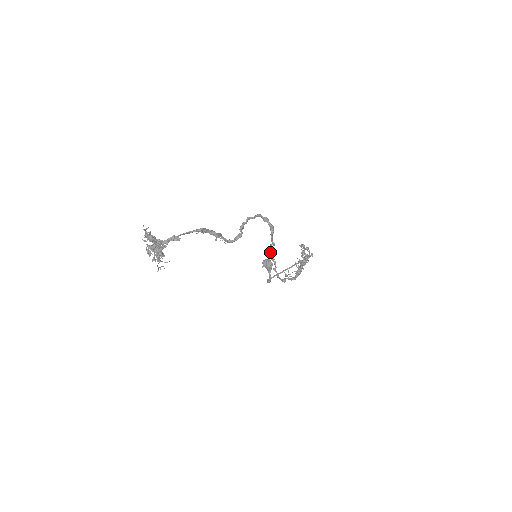
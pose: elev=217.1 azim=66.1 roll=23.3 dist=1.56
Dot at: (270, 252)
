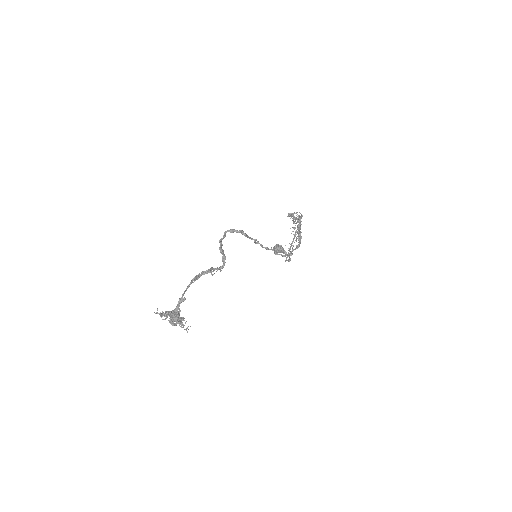
Dot at: occluded
